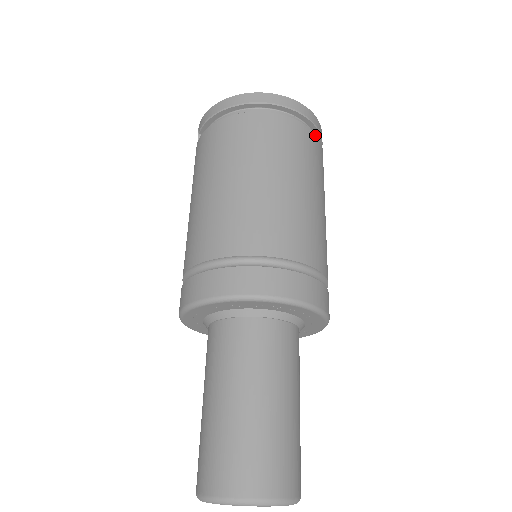
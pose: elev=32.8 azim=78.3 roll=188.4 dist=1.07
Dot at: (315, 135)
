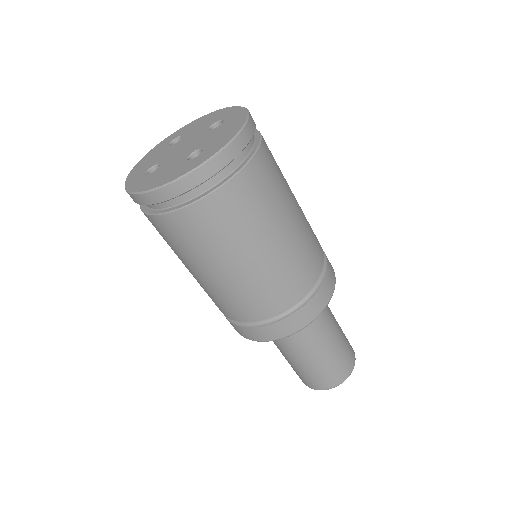
Dot at: (220, 190)
